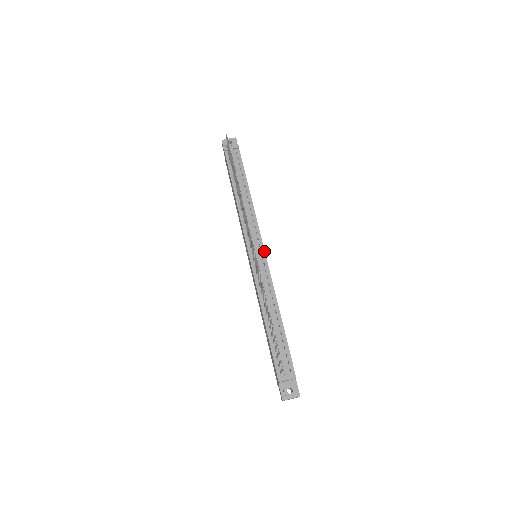
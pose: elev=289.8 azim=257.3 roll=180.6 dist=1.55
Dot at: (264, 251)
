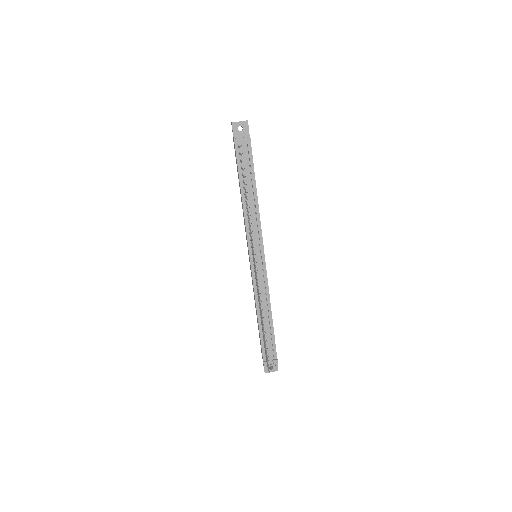
Dot at: (264, 257)
